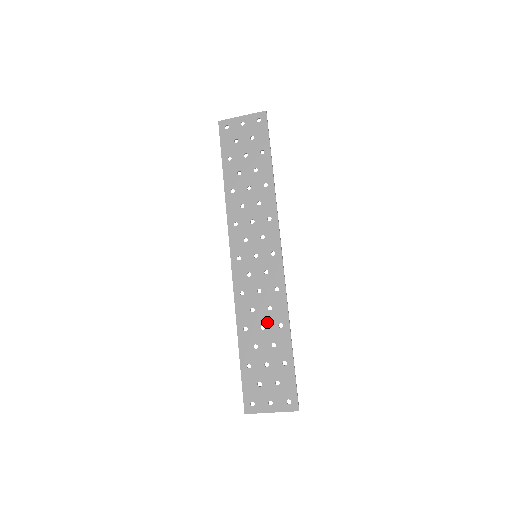
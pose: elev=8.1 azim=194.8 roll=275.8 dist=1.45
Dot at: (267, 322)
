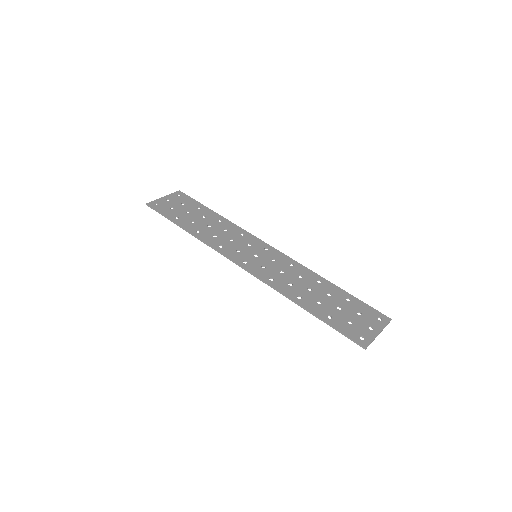
Dot at: (308, 285)
